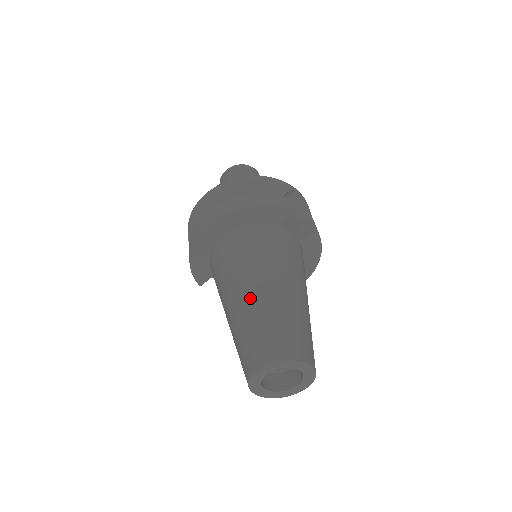
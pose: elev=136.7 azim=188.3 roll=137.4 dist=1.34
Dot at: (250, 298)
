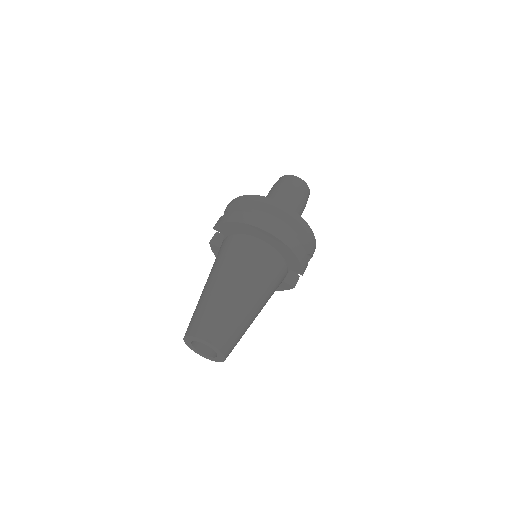
Dot at: (240, 299)
